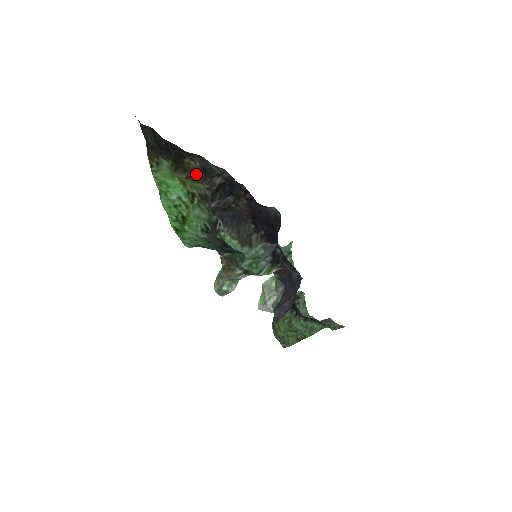
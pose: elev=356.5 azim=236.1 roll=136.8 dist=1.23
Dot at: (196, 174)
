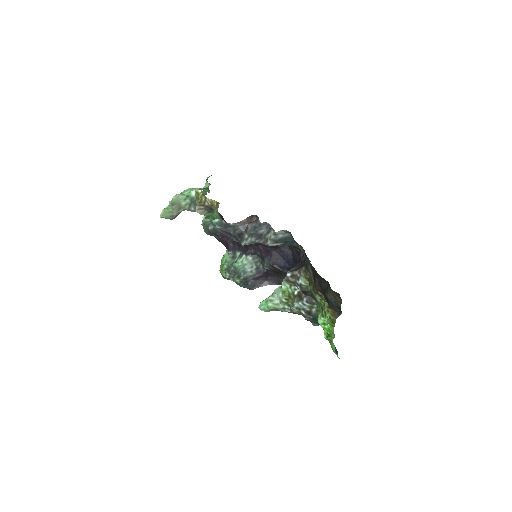
Dot at: (310, 277)
